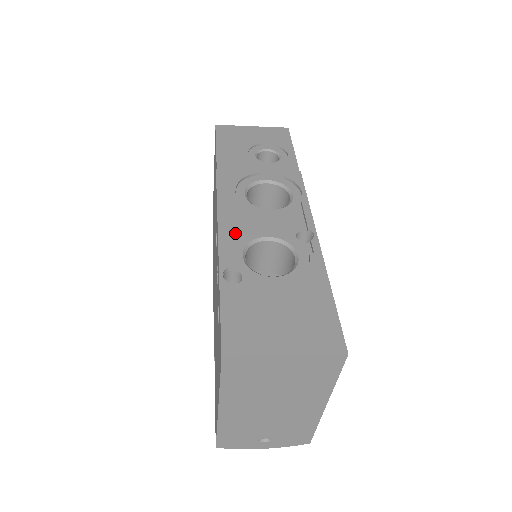
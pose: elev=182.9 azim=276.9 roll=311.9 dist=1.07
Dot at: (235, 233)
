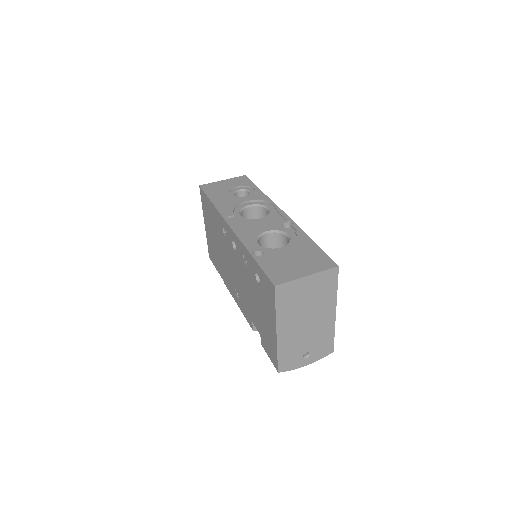
Dot at: (247, 235)
